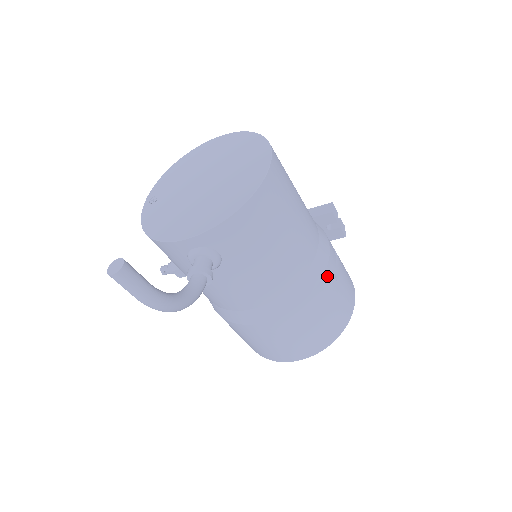
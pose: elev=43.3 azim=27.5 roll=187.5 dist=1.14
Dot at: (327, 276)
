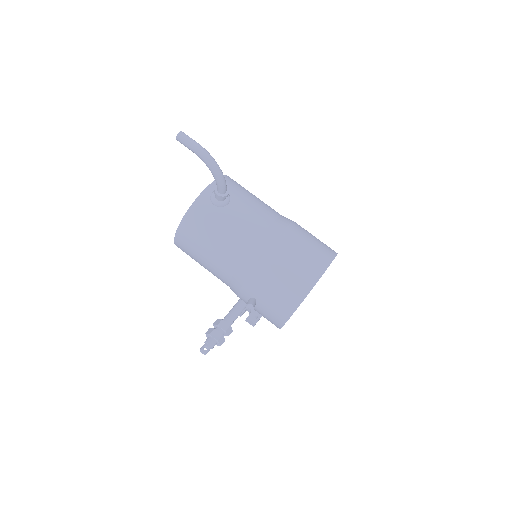
Dot at: occluded
